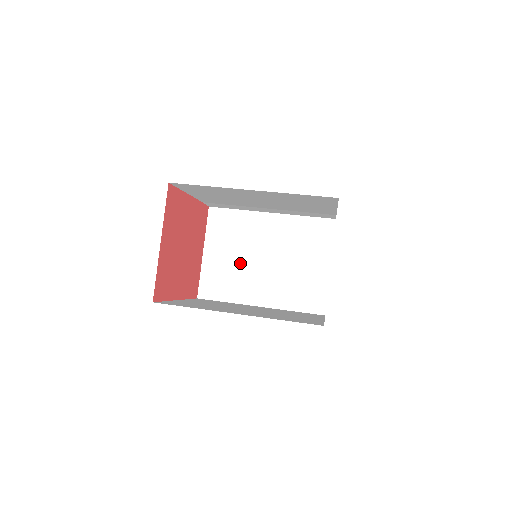
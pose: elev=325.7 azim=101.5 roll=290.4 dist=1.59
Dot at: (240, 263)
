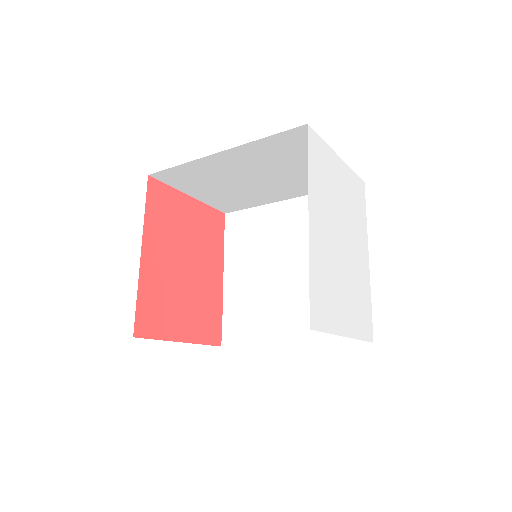
Dot at: occluded
